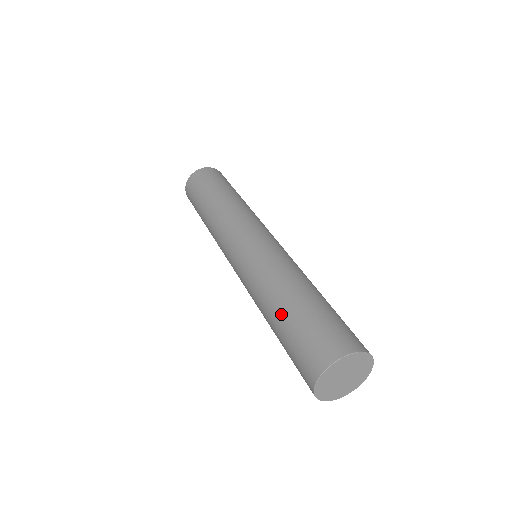
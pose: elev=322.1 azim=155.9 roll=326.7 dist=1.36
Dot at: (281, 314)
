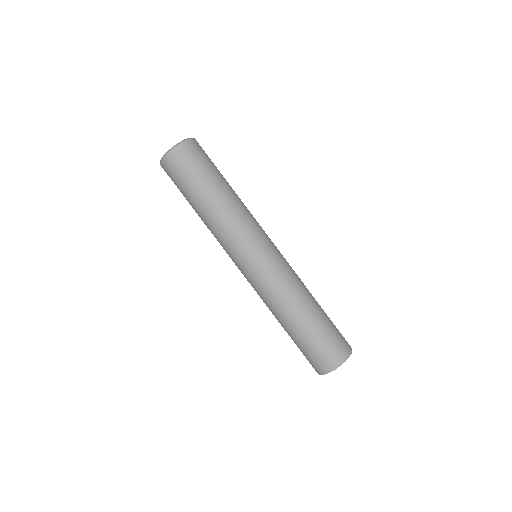
Dot at: occluded
